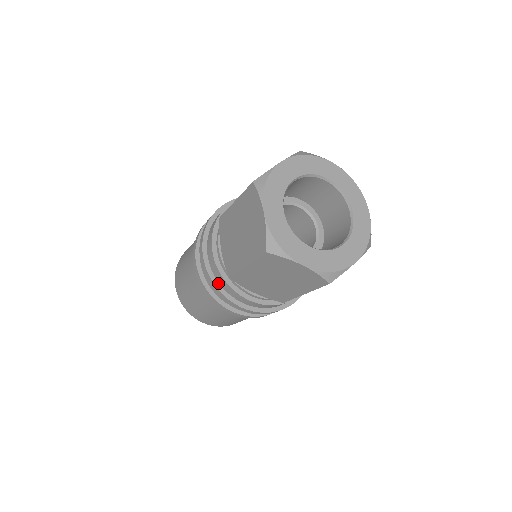
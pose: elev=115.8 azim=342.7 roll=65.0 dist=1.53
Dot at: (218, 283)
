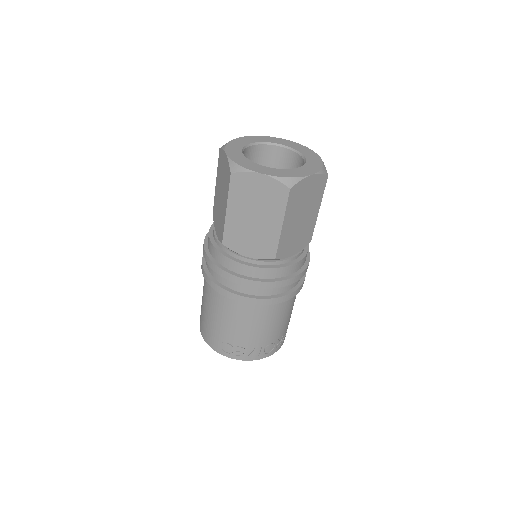
Dot at: occluded
